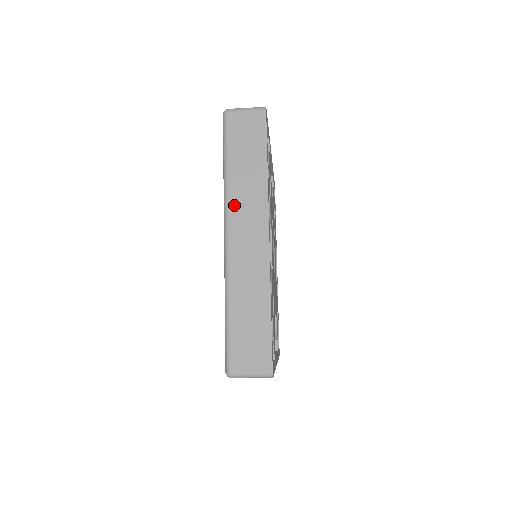
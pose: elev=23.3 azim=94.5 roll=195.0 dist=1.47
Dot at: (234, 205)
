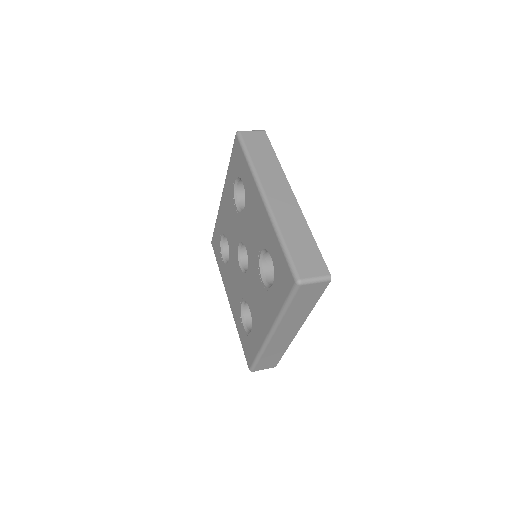
Dot at: (283, 324)
